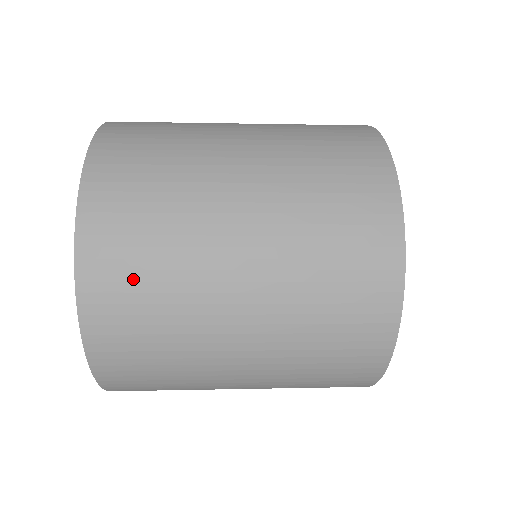
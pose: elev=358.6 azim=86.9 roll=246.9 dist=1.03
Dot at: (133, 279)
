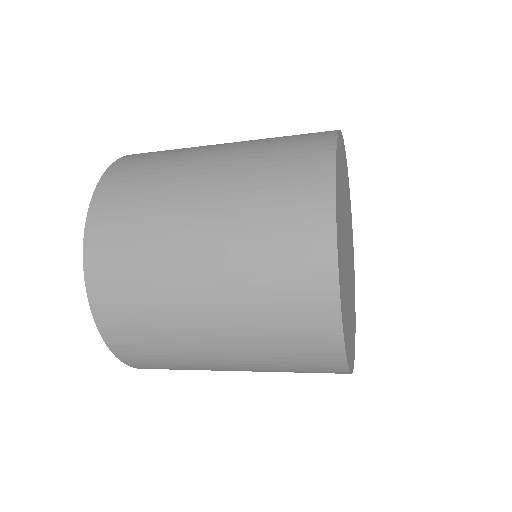
Dot at: (131, 318)
